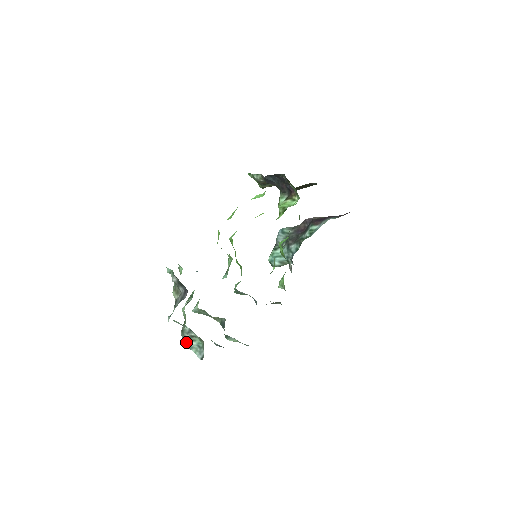
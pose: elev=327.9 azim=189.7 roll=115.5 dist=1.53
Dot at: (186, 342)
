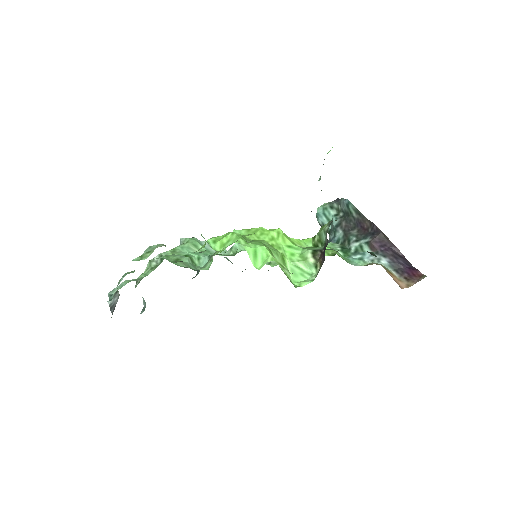
Dot at: occluded
